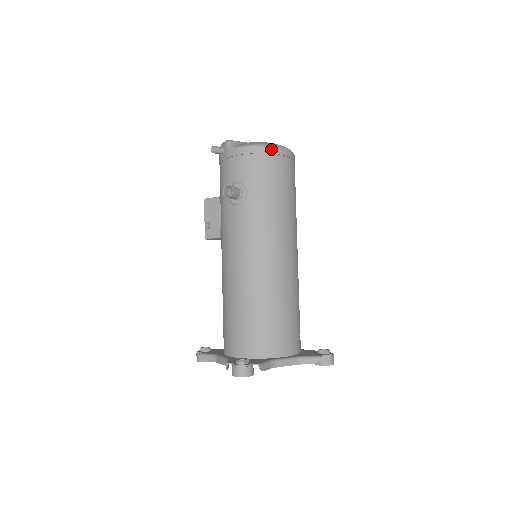
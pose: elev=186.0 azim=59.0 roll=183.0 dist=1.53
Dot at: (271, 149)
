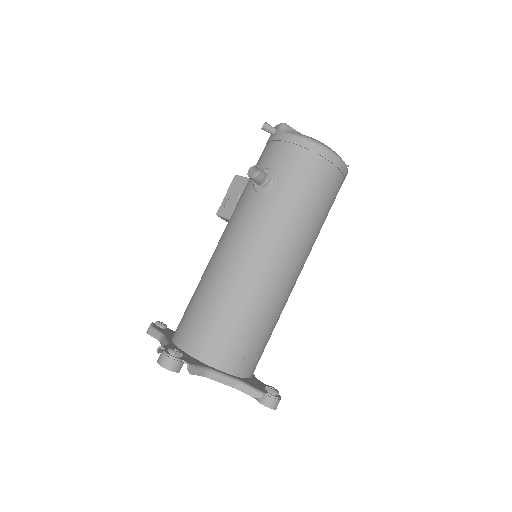
Dot at: (322, 150)
